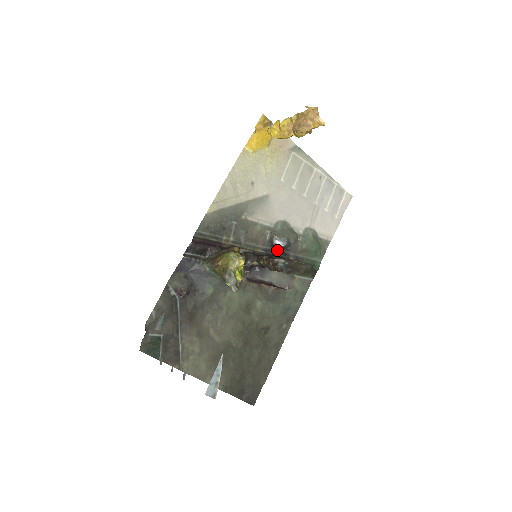
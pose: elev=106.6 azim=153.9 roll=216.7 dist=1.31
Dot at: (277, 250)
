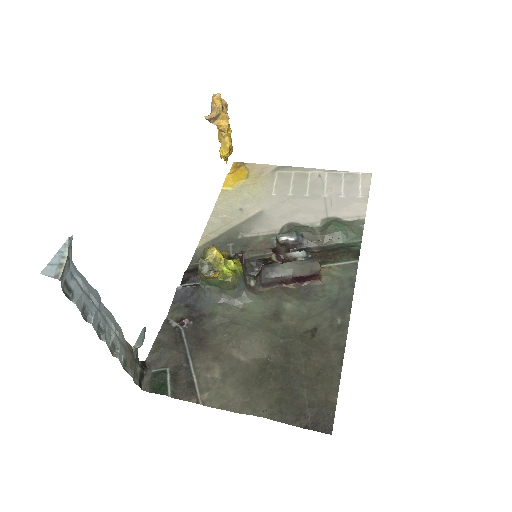
Dot at: (293, 250)
